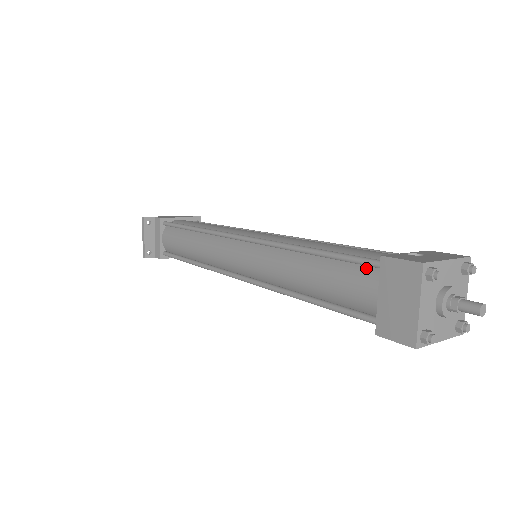
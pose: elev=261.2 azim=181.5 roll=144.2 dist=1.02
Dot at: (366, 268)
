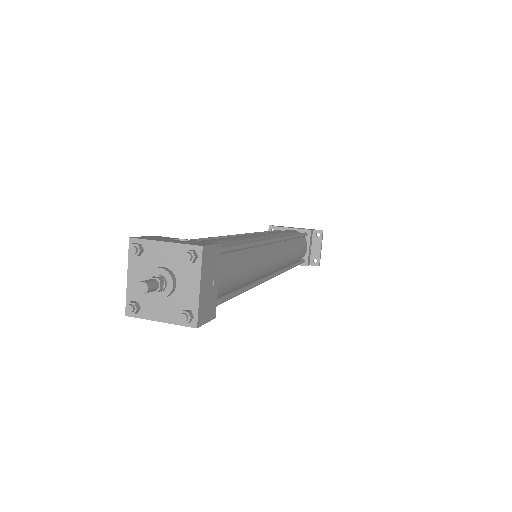
Dot at: occluded
